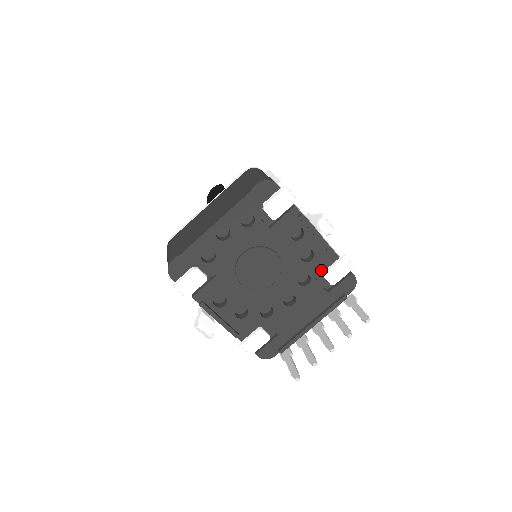
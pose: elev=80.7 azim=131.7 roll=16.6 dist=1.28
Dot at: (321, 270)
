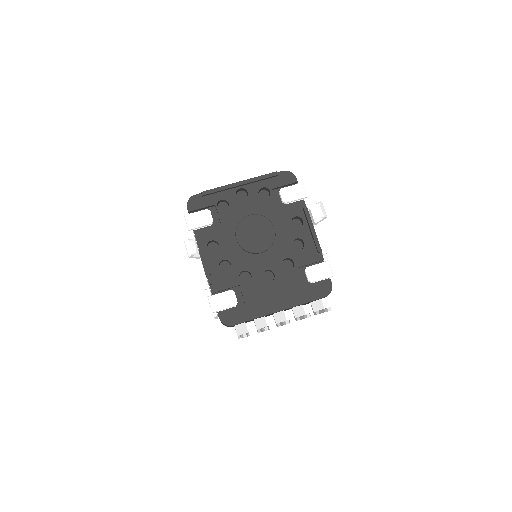
Dot at: (305, 263)
